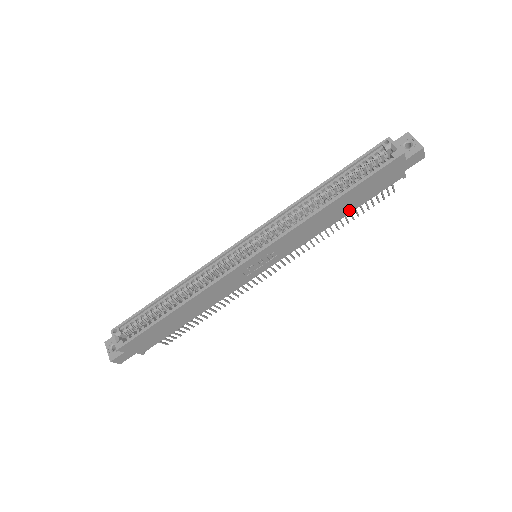
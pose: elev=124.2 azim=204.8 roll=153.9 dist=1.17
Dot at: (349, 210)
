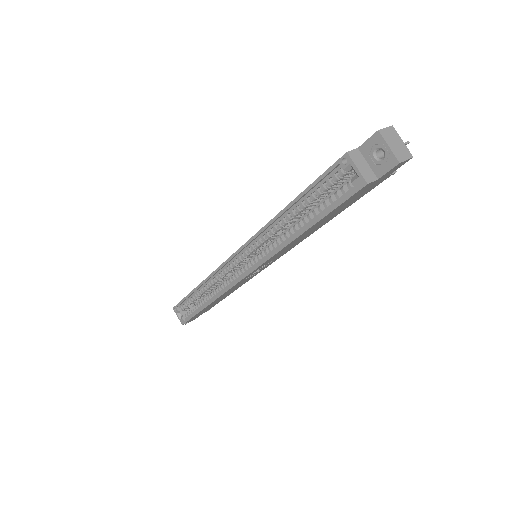
Dot at: (332, 217)
